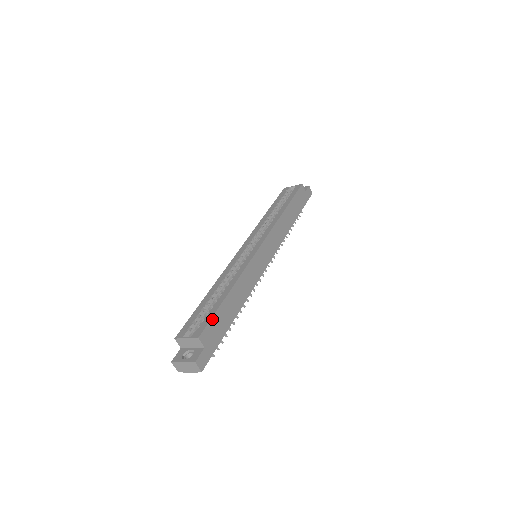
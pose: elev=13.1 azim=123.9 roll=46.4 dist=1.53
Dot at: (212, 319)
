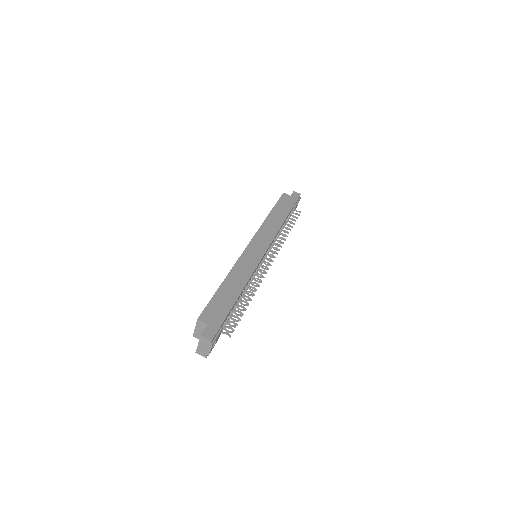
Dot at: (209, 304)
